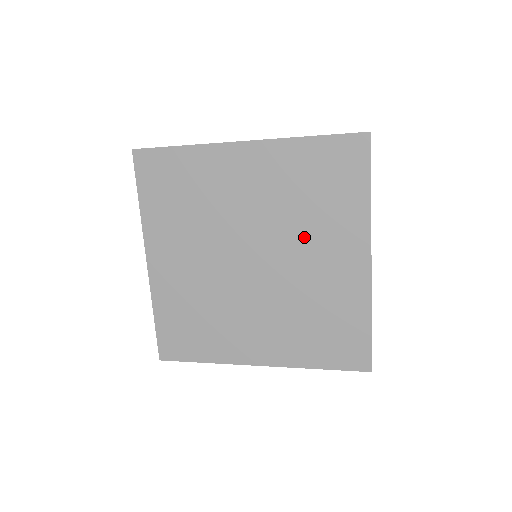
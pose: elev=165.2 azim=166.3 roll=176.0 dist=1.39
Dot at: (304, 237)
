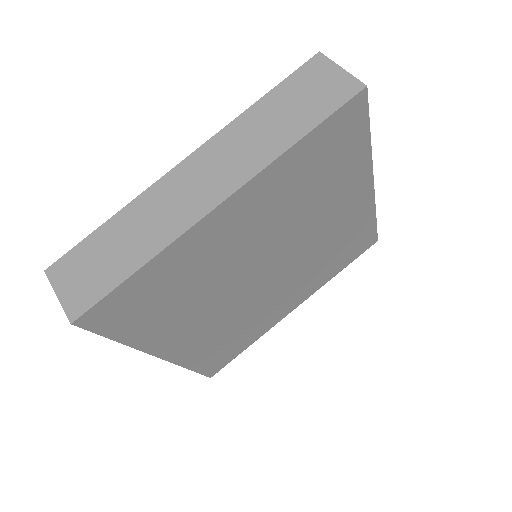
Dot at: (313, 218)
